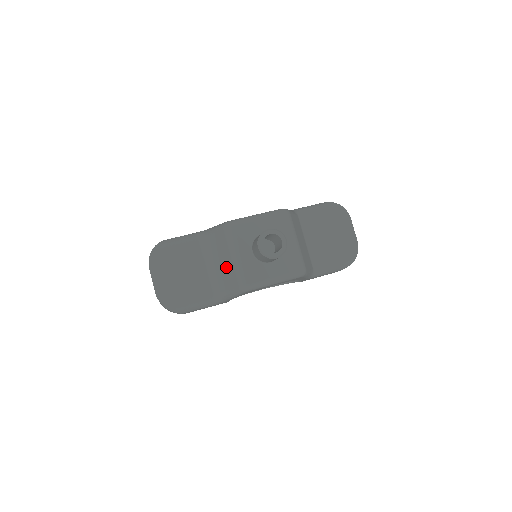
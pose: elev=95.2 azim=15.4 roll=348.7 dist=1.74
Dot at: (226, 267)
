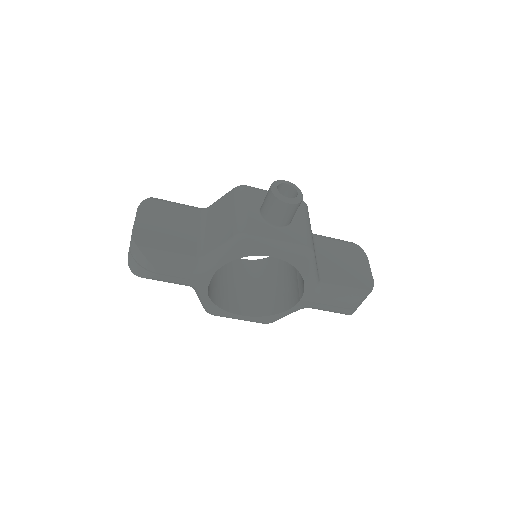
Dot at: (224, 223)
